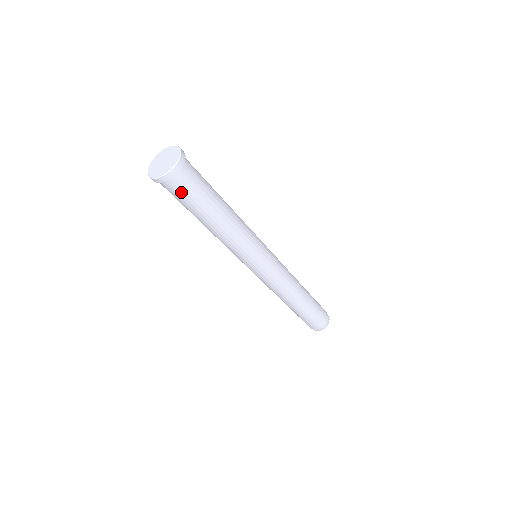
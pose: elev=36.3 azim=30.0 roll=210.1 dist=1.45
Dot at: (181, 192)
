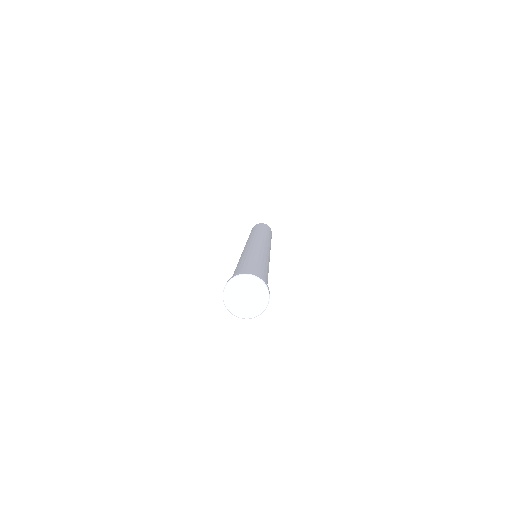
Dot at: occluded
